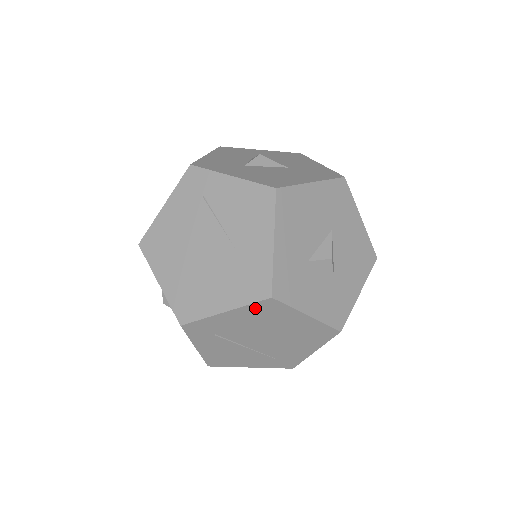
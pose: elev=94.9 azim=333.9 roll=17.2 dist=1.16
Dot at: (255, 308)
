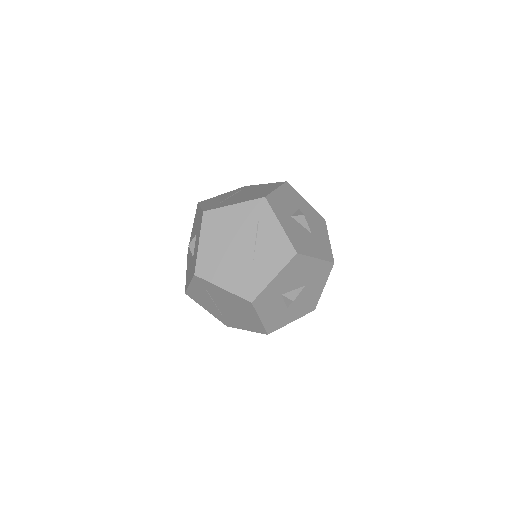
Dot at: (239, 299)
